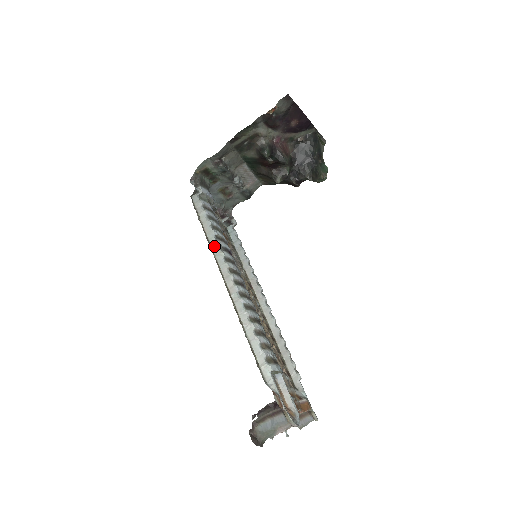
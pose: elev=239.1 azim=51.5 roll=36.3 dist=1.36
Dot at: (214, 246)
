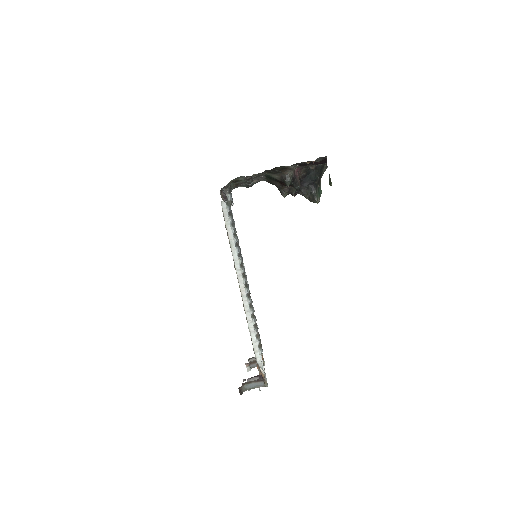
Dot at: (234, 253)
